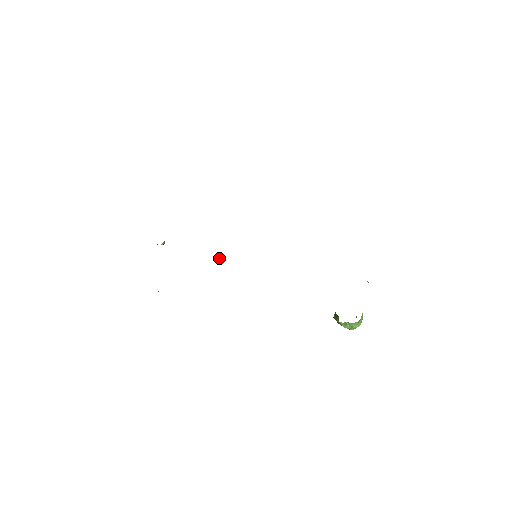
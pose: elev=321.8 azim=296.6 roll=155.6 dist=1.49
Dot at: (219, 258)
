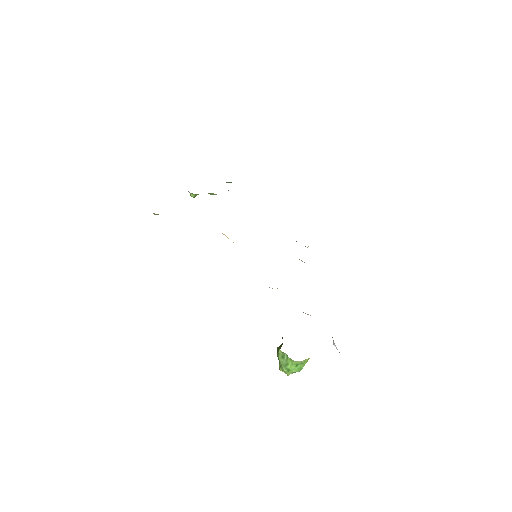
Dot at: (225, 235)
